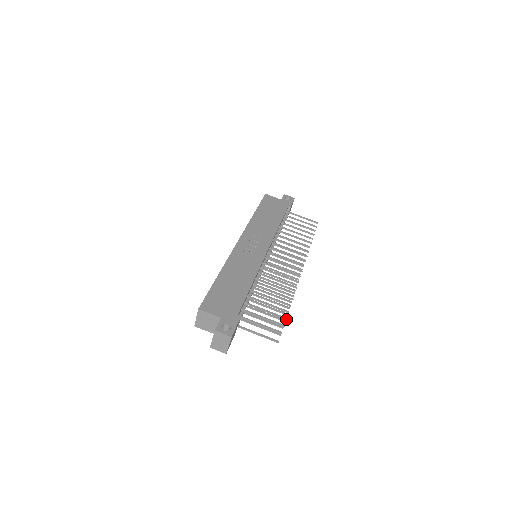
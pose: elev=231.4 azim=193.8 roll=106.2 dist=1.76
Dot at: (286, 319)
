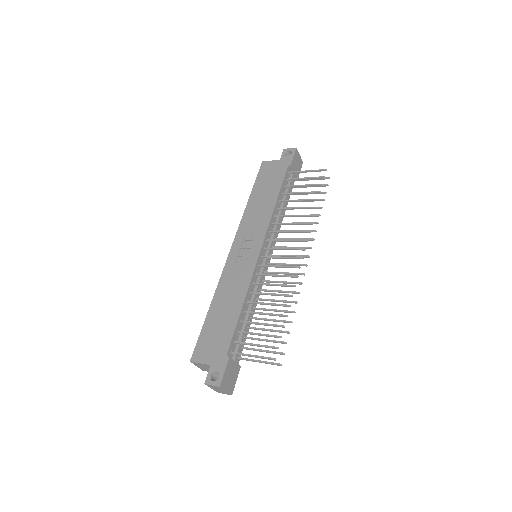
Dot at: occluded
